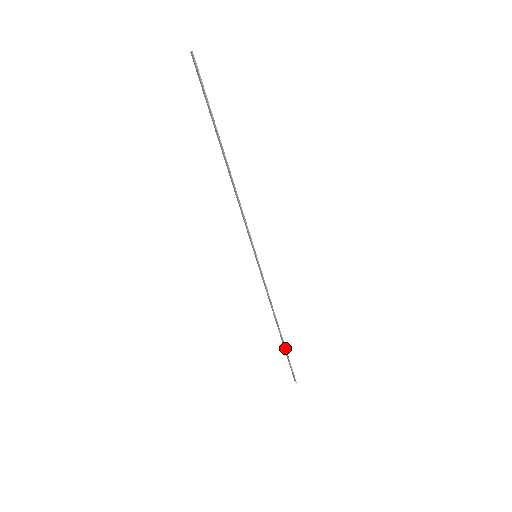
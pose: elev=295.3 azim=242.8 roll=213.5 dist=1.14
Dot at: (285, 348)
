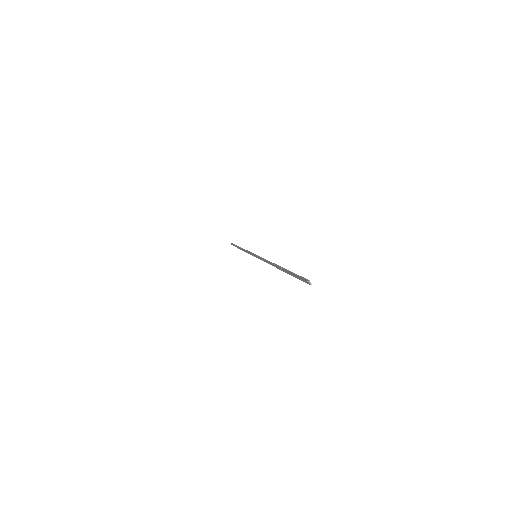
Dot at: (238, 248)
